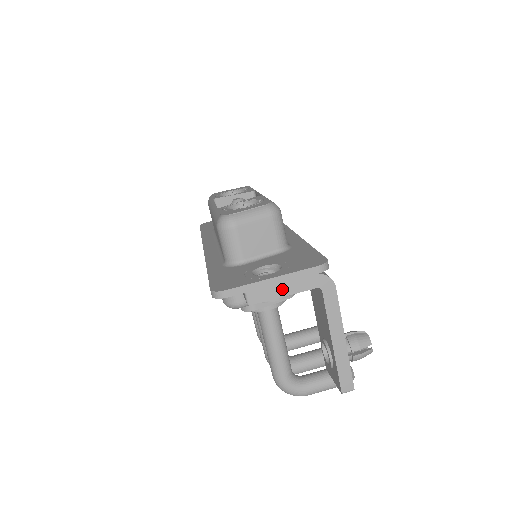
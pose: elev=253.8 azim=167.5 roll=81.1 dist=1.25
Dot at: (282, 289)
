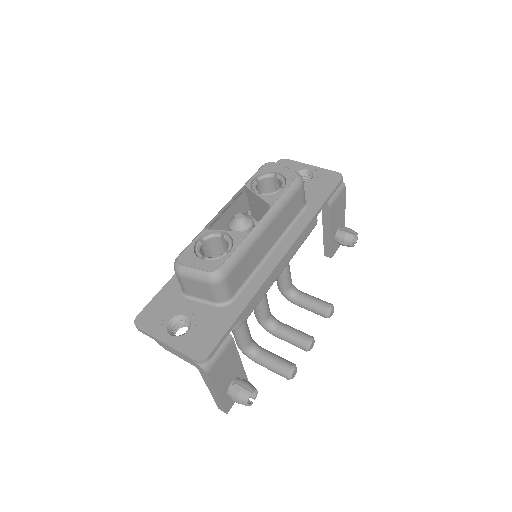
Dot at: (172, 351)
